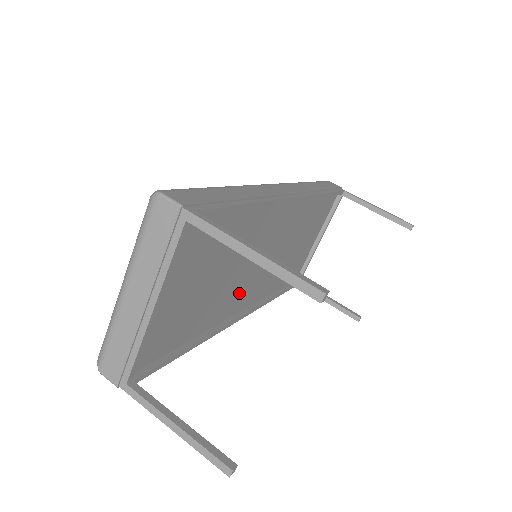
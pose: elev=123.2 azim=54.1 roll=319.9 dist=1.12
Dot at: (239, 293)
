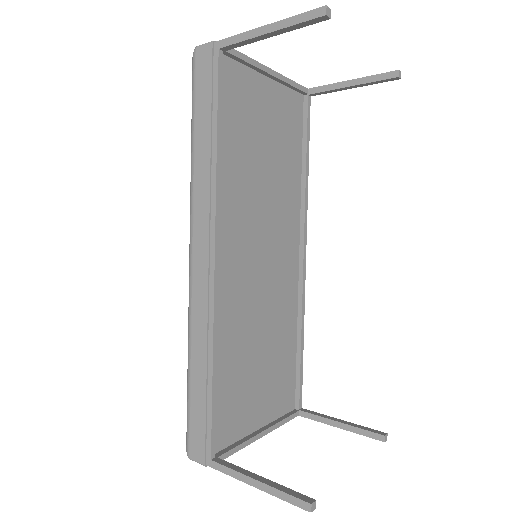
Dot at: (238, 235)
